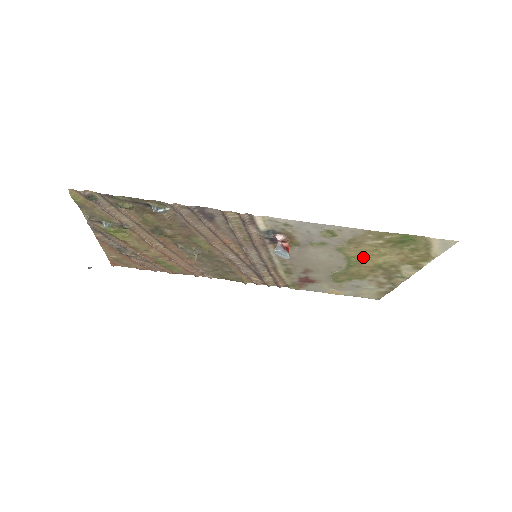
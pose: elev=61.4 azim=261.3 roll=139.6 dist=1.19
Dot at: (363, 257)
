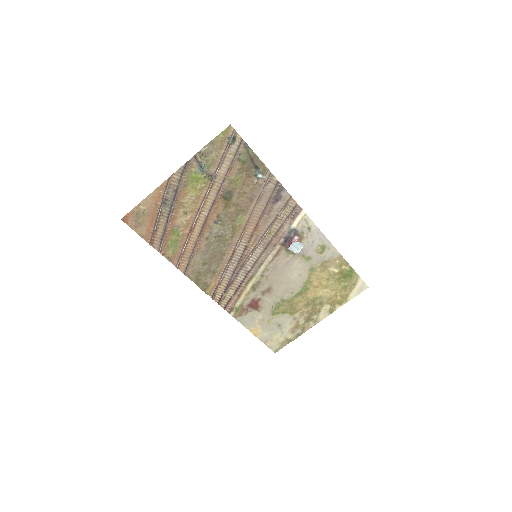
Dot at: (314, 285)
